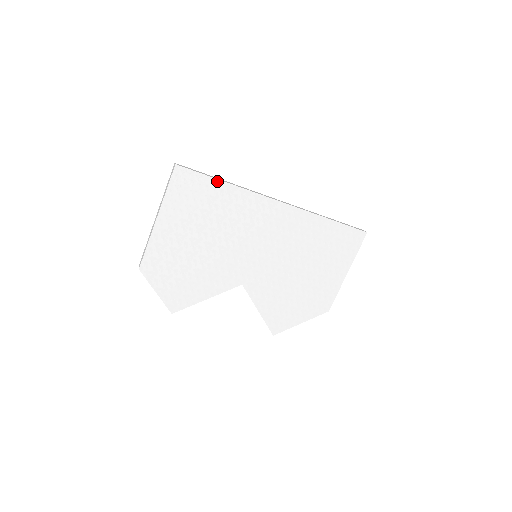
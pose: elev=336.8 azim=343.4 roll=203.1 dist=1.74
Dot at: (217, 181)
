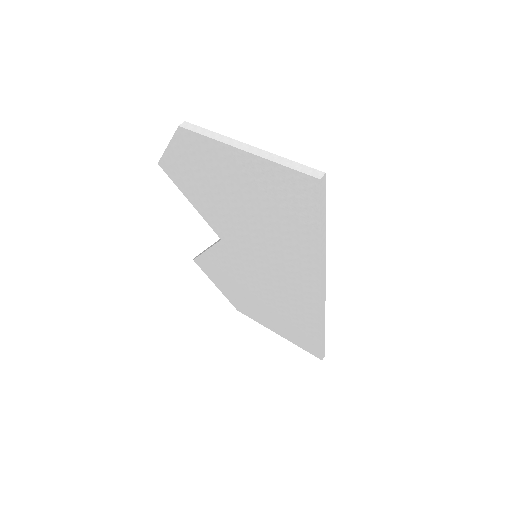
Dot at: (318, 229)
